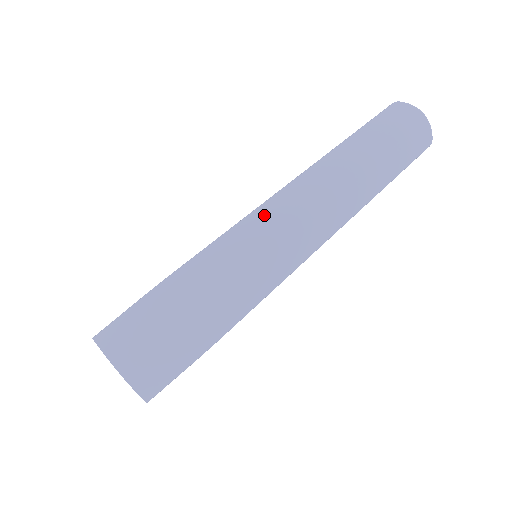
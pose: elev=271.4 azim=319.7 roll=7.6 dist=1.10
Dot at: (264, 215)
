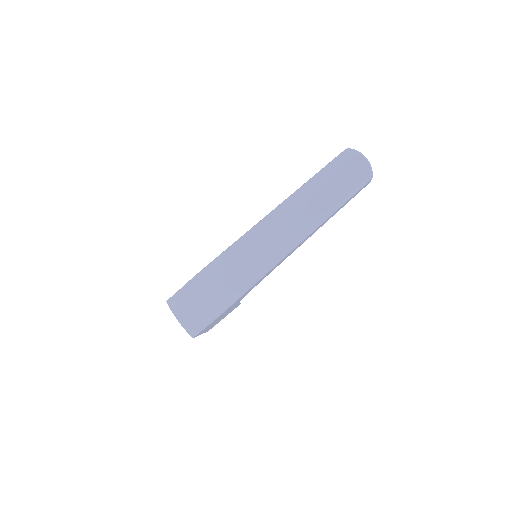
Dot at: (255, 233)
